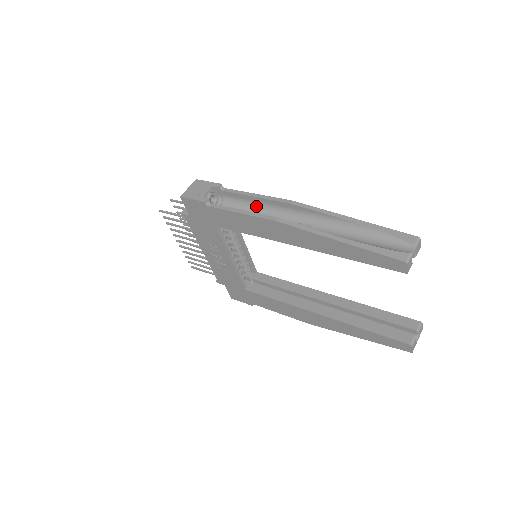
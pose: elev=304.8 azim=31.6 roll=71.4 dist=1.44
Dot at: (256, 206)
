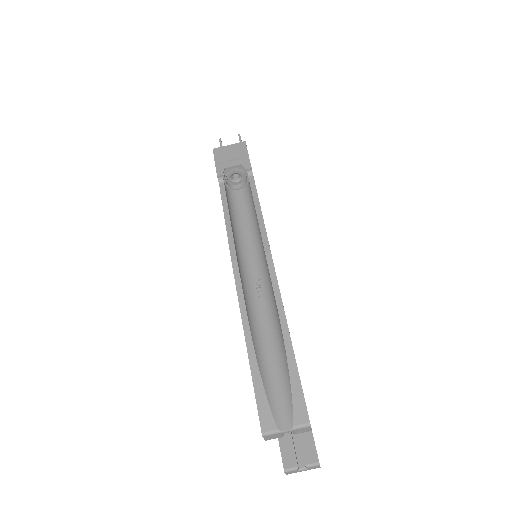
Dot at: (256, 221)
